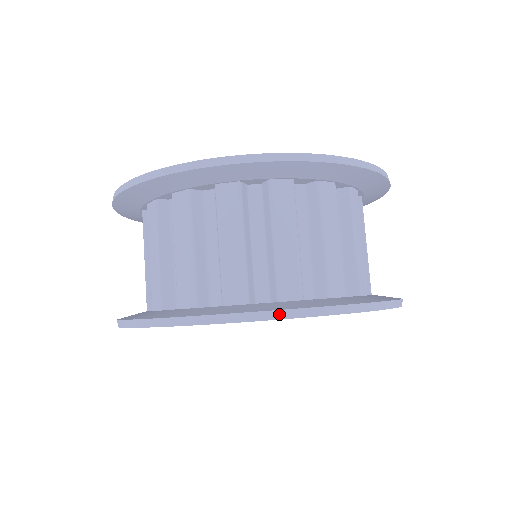
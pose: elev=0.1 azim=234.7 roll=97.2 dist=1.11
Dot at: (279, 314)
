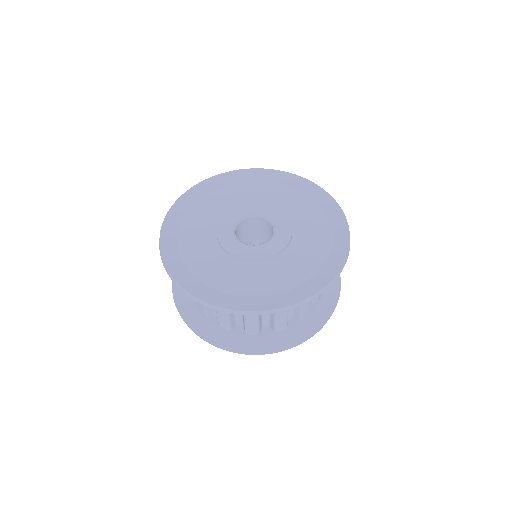
Dot at: (206, 341)
